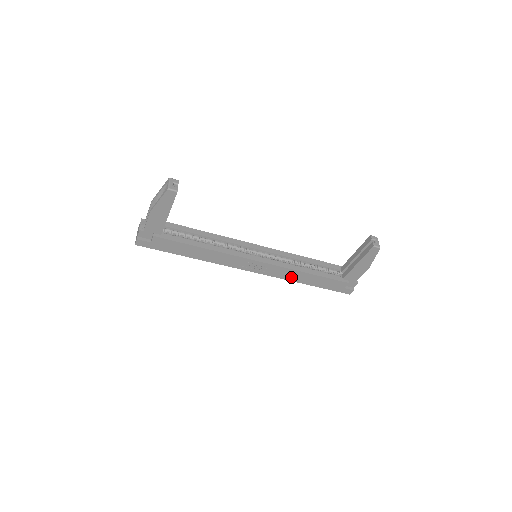
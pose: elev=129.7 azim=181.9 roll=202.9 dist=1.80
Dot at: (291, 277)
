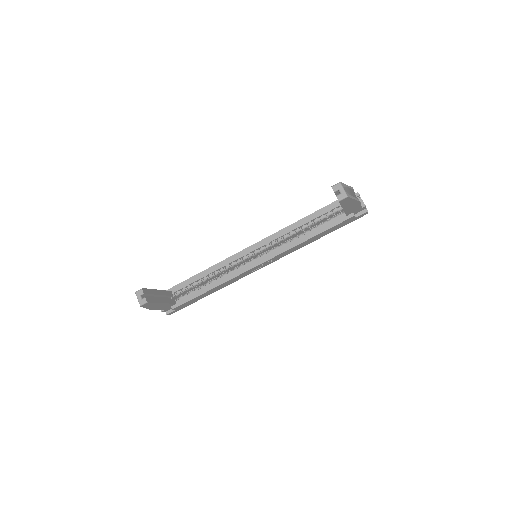
Dot at: (299, 247)
